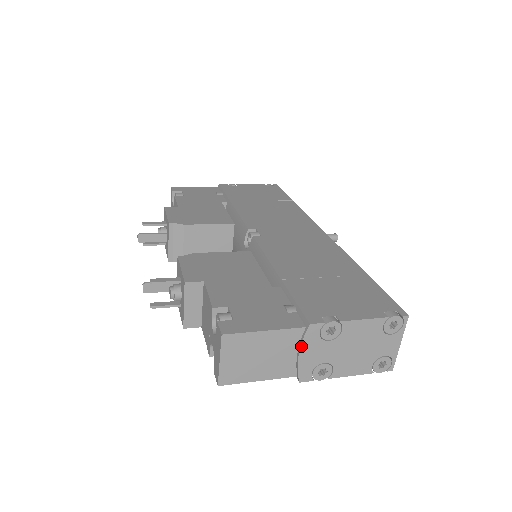
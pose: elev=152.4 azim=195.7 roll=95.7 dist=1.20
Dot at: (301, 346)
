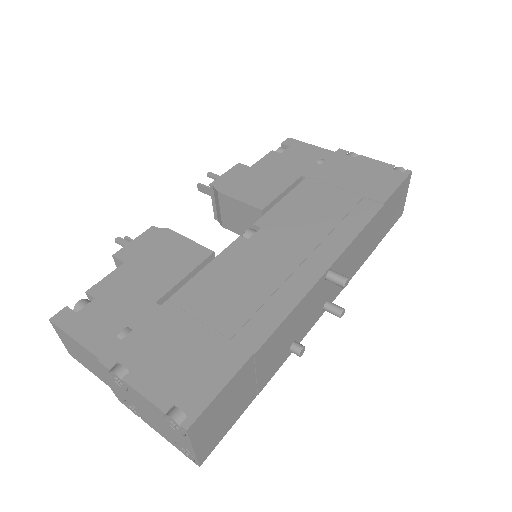
Dot at: (103, 373)
